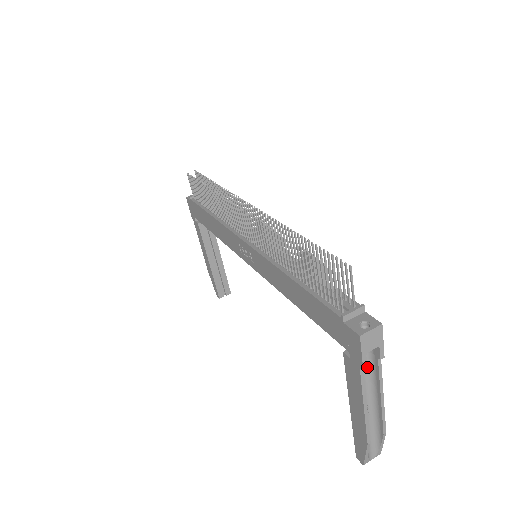
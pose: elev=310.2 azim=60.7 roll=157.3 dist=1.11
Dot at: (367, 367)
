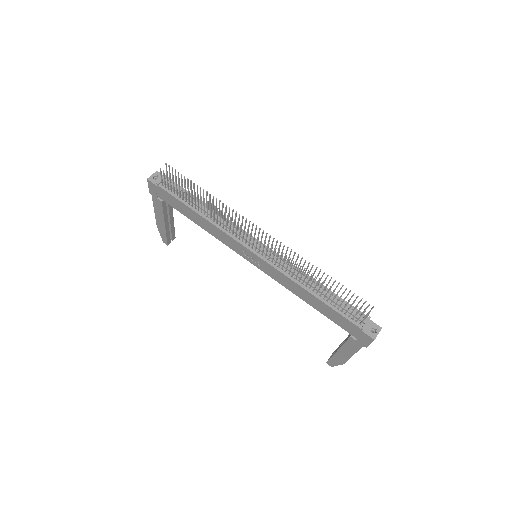
Dot at: occluded
